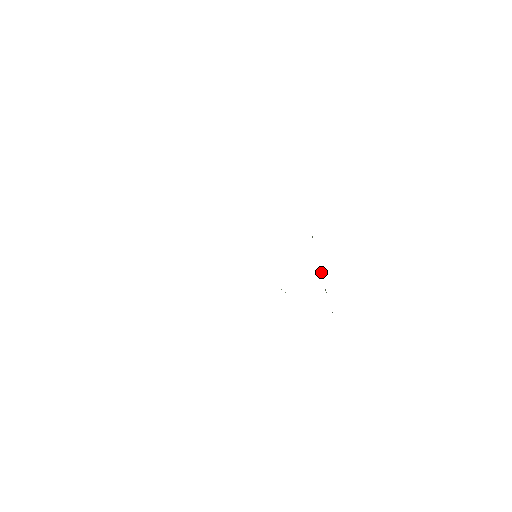
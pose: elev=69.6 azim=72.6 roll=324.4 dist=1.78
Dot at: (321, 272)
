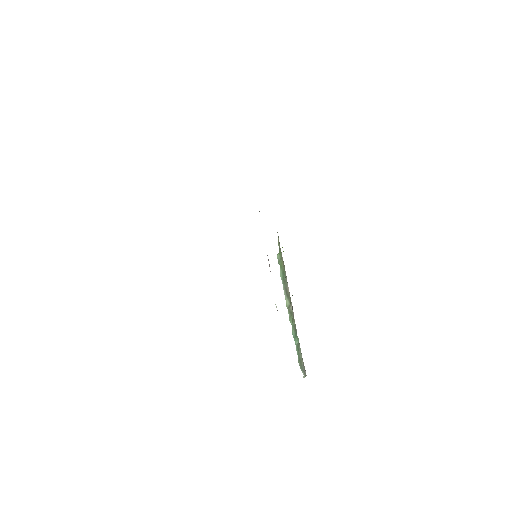
Dot at: (285, 298)
